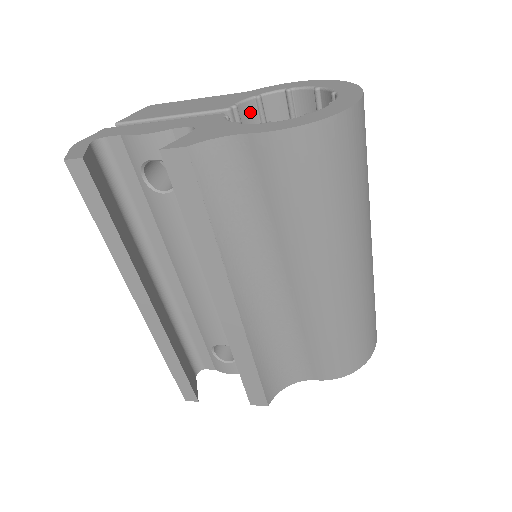
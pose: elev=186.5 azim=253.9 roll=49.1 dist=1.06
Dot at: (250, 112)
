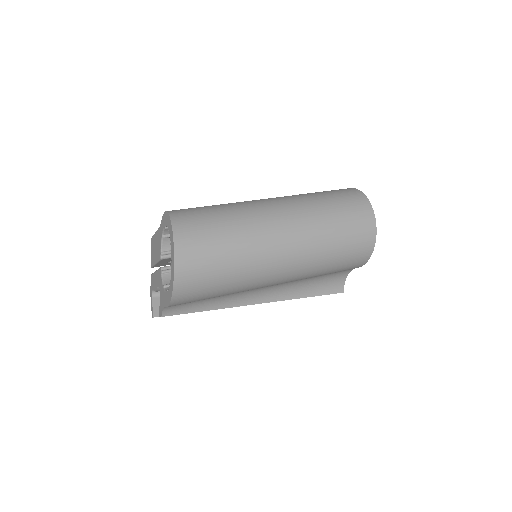
Dot at: (169, 241)
